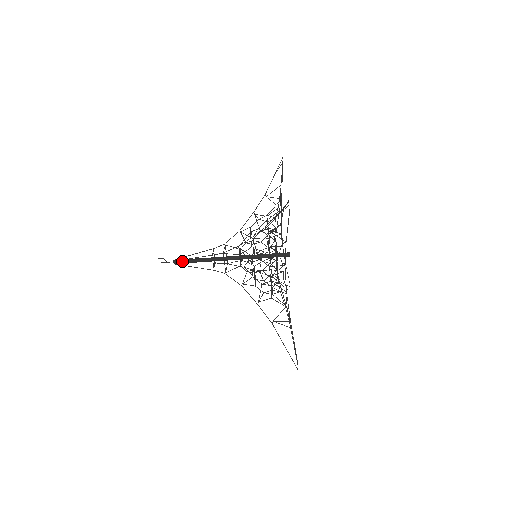
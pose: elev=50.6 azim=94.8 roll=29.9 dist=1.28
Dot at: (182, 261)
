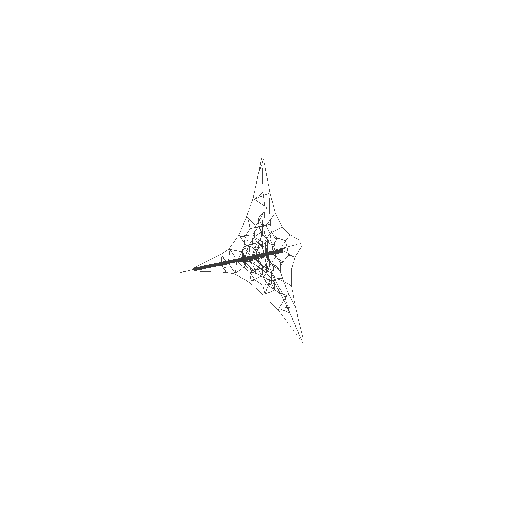
Dot at: (200, 269)
